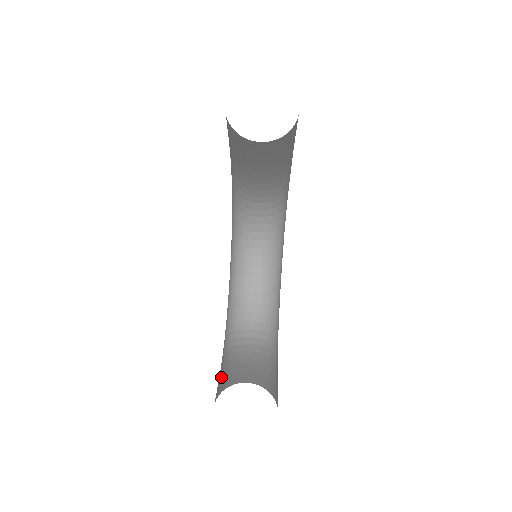
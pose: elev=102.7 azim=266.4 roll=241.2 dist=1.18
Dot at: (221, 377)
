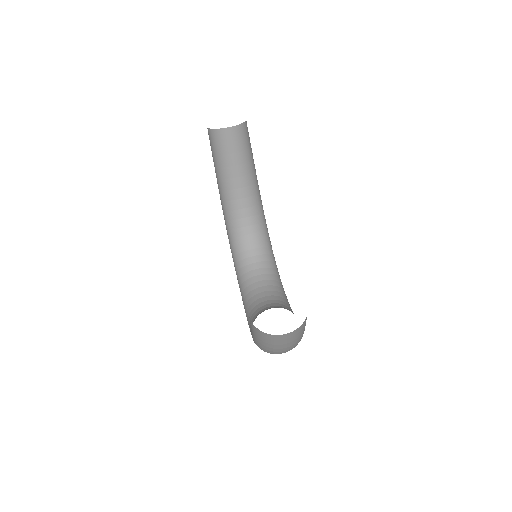
Dot at: occluded
